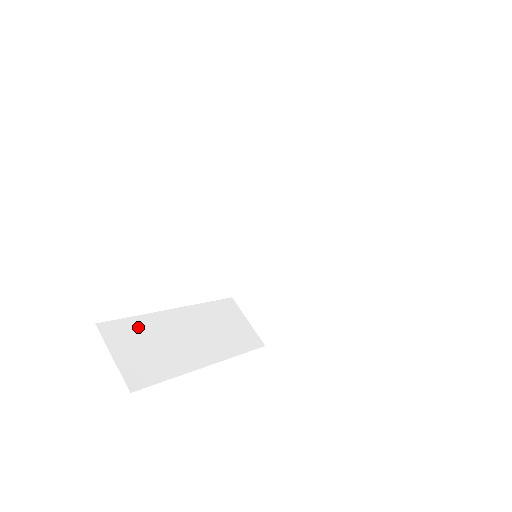
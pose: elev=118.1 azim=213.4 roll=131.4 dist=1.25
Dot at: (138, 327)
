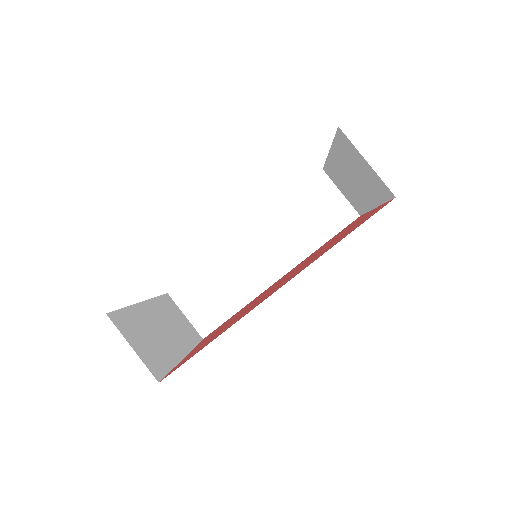
Dot at: (132, 319)
